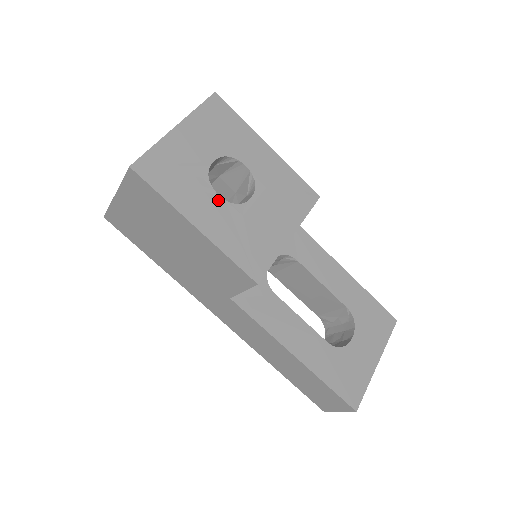
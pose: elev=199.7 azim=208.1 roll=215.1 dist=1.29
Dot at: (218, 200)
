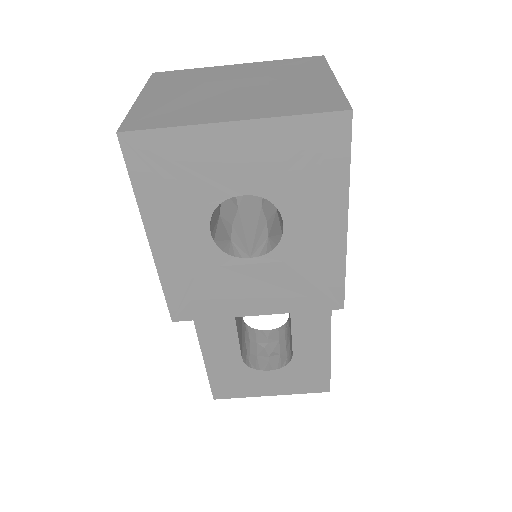
Dot at: (204, 235)
